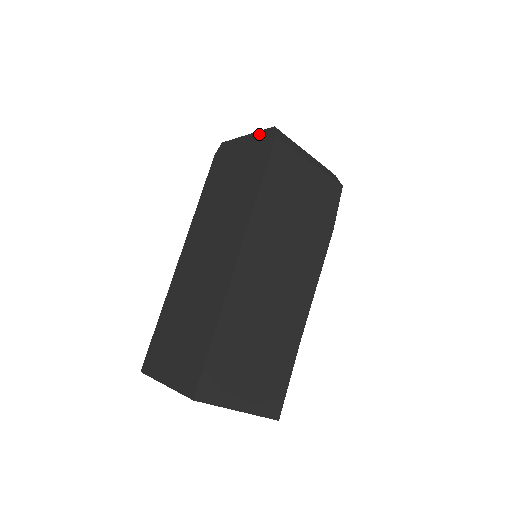
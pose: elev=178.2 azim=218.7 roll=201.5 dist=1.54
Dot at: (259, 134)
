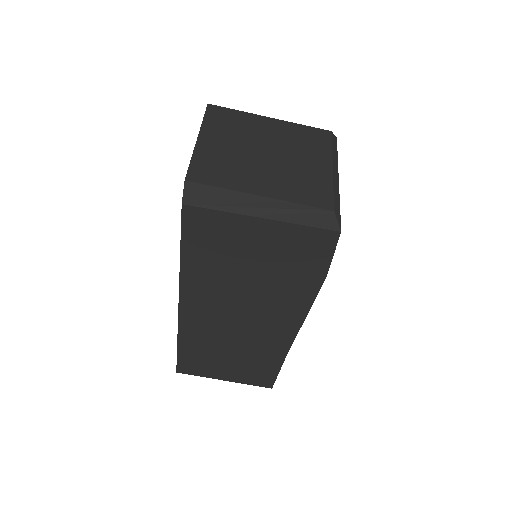
Dot at: occluded
